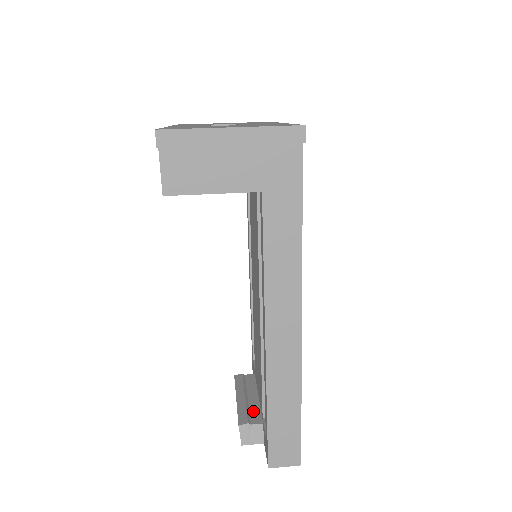
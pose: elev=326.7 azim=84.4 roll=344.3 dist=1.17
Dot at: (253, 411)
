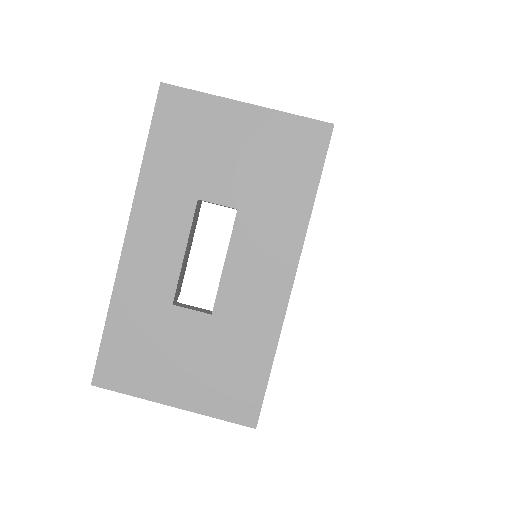
Dot at: occluded
